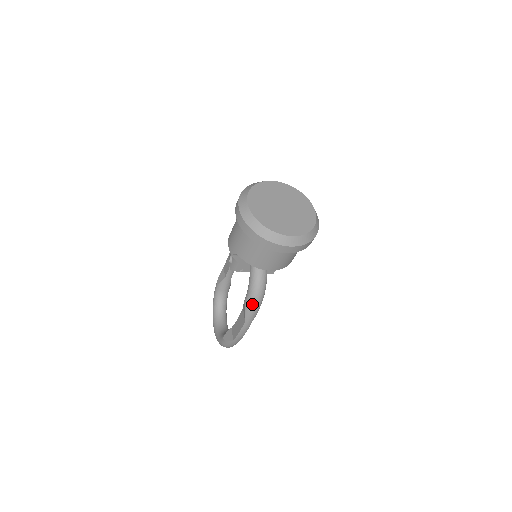
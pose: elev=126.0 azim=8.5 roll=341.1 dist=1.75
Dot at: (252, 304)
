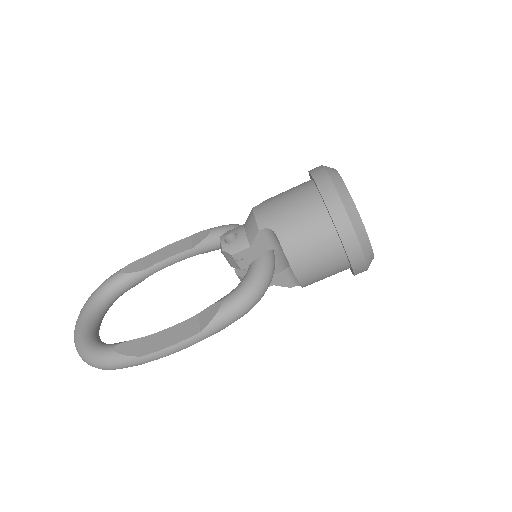
Dot at: (235, 310)
